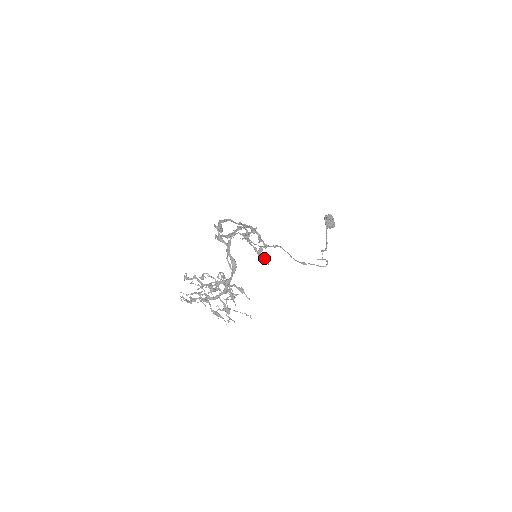
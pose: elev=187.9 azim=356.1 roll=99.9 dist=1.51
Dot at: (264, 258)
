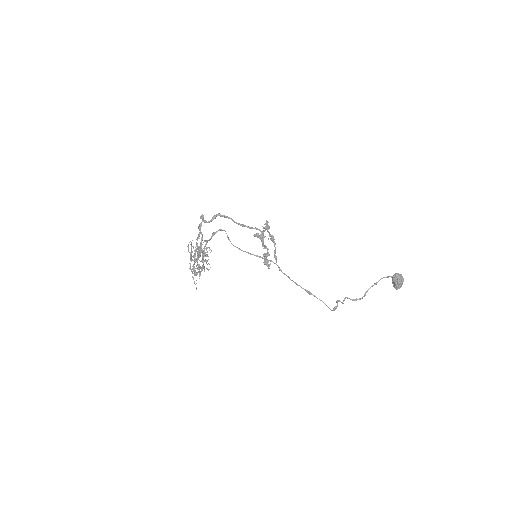
Dot at: (267, 262)
